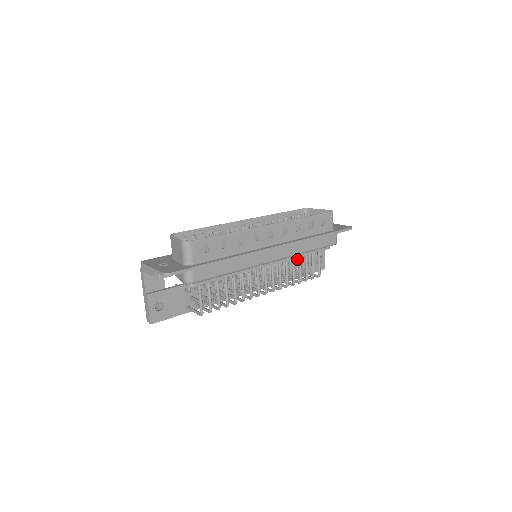
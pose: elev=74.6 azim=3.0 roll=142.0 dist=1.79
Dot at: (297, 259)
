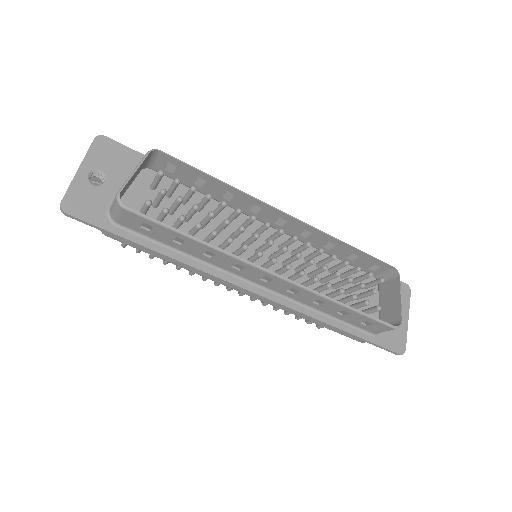
Dot at: occluded
